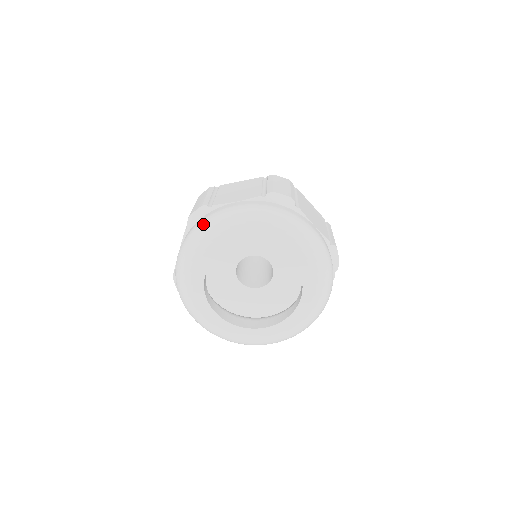
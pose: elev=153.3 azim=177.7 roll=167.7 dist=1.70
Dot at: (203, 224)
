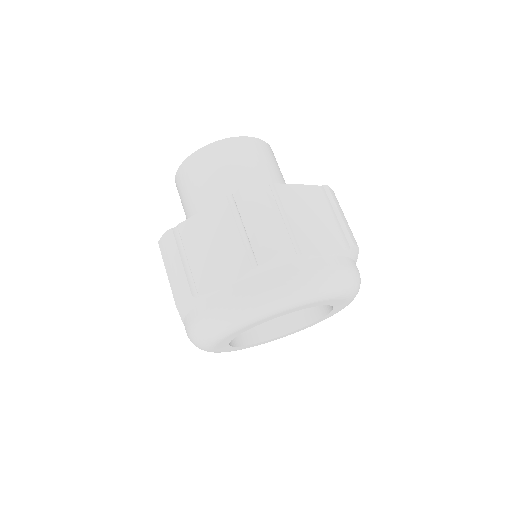
Dot at: (204, 326)
